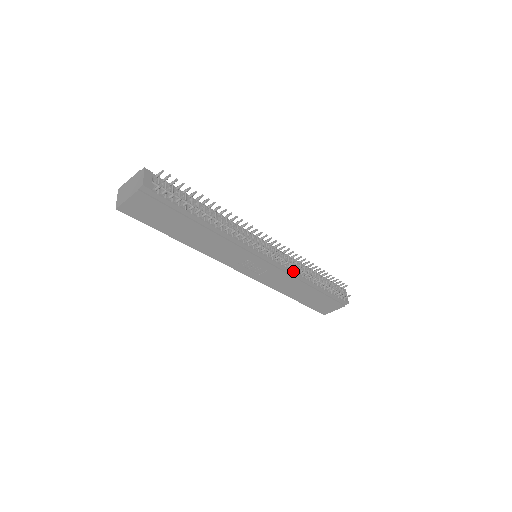
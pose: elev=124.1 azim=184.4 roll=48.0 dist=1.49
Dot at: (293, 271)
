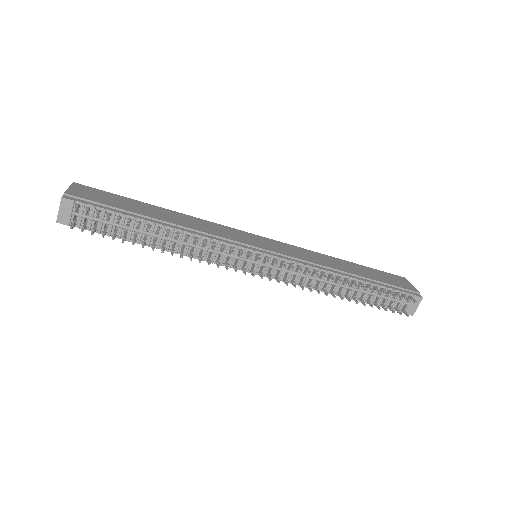
Dot at: occluded
